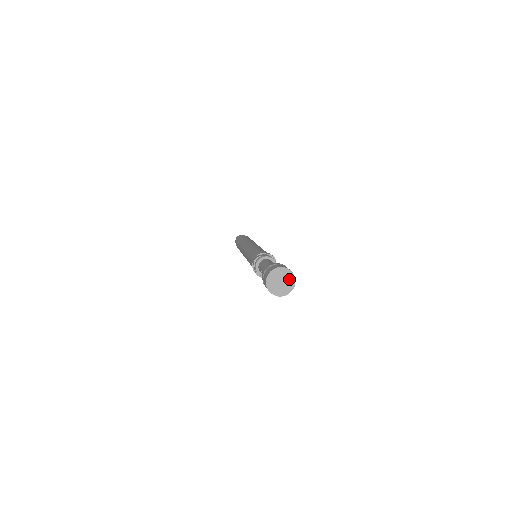
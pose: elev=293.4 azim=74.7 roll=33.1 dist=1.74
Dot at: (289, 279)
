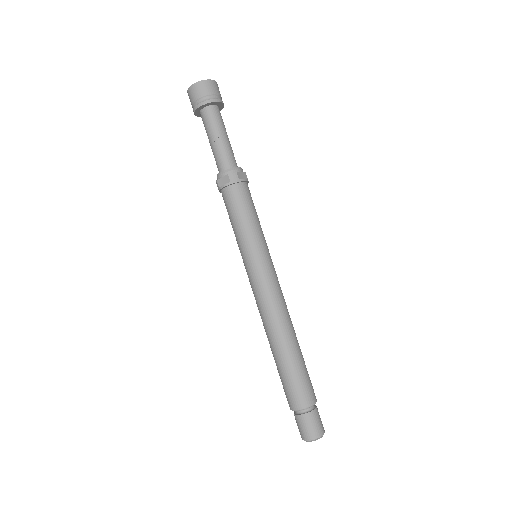
Dot at: occluded
